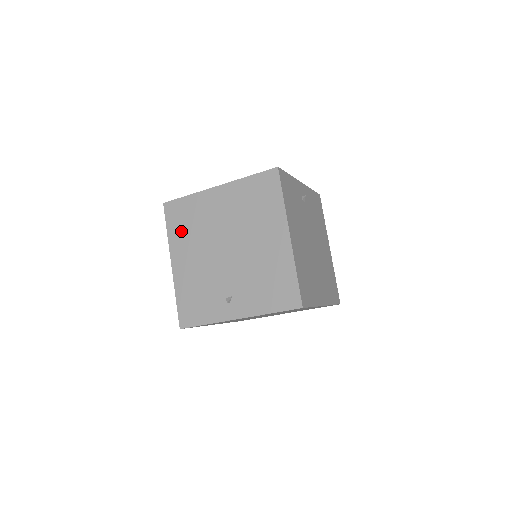
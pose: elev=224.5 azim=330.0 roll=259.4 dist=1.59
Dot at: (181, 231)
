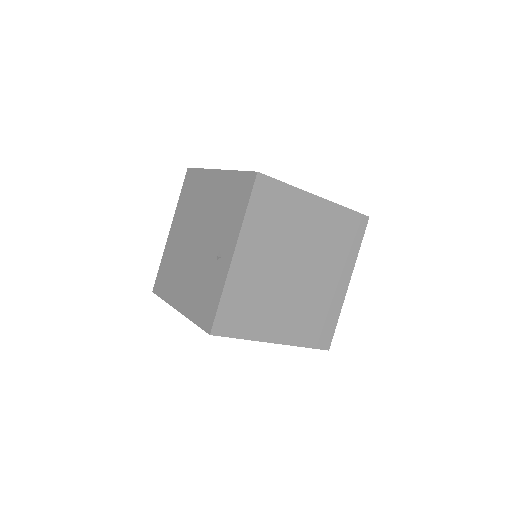
Dot at: (169, 284)
